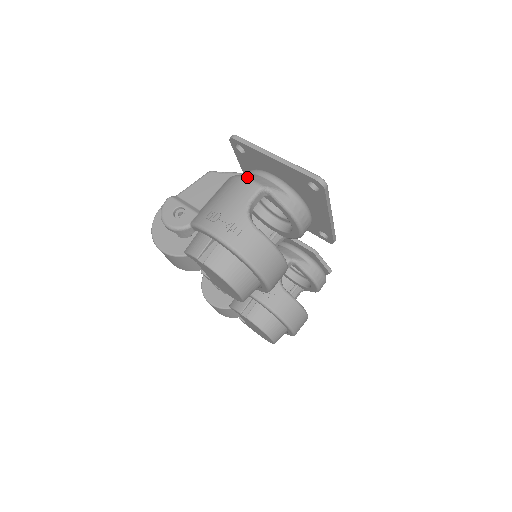
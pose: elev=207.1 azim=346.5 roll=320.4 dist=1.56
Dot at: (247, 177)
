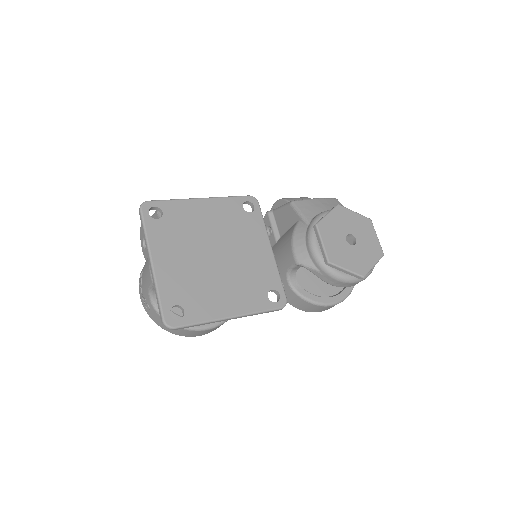
Dot at: occluded
